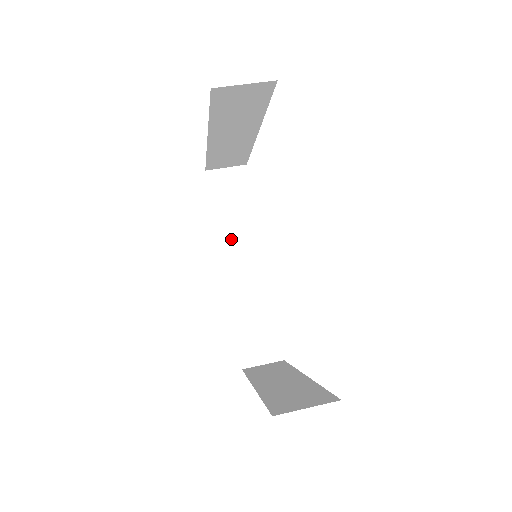
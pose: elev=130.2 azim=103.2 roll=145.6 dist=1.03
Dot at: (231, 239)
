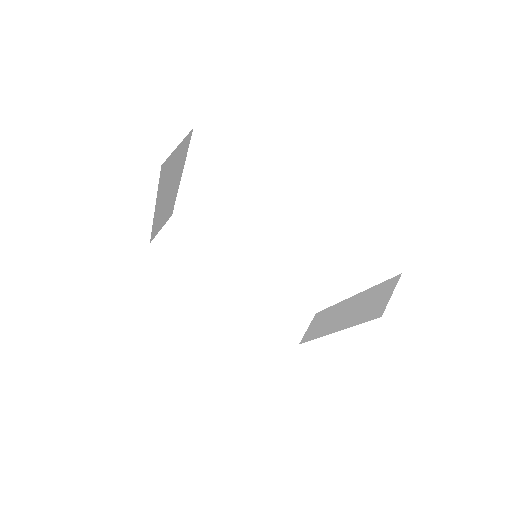
Dot at: (211, 272)
